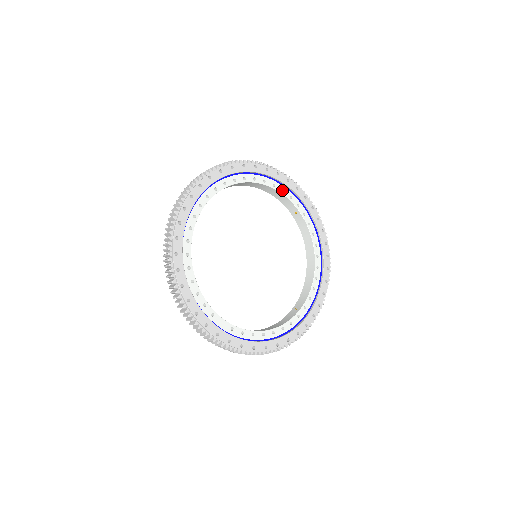
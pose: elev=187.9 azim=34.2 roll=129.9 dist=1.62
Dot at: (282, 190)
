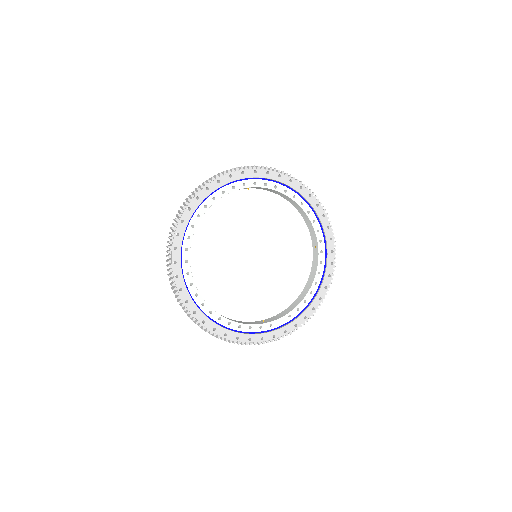
Dot at: (222, 191)
